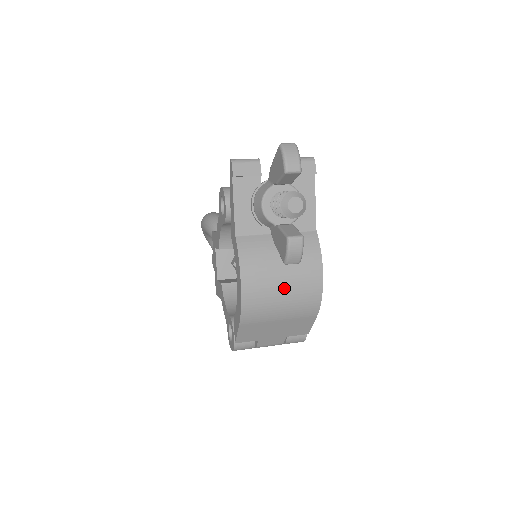
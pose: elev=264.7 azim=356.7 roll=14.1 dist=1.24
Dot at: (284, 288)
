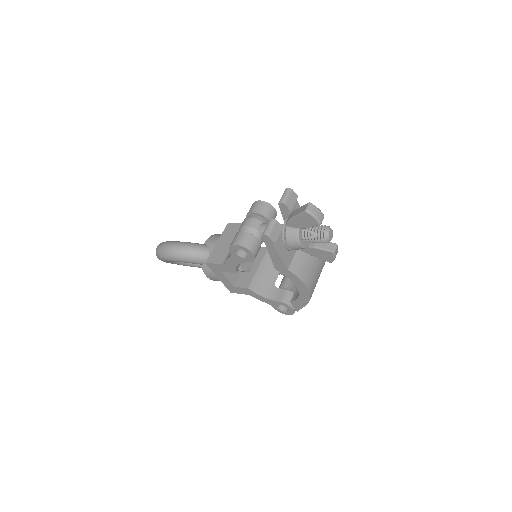
Dot at: (319, 268)
